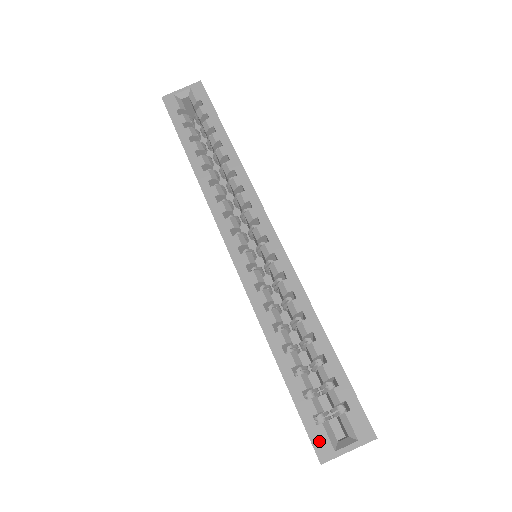
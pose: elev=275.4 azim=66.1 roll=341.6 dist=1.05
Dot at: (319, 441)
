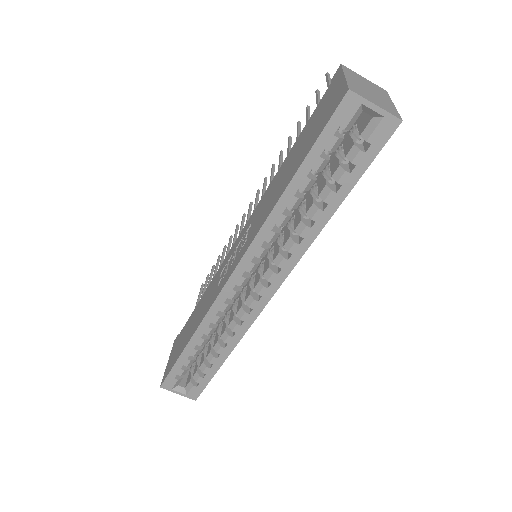
Dot at: (169, 382)
